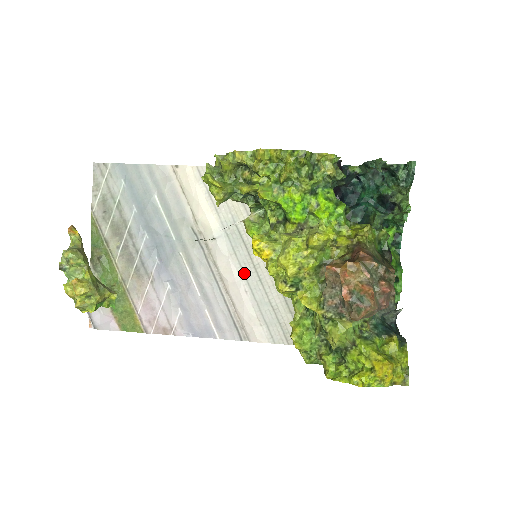
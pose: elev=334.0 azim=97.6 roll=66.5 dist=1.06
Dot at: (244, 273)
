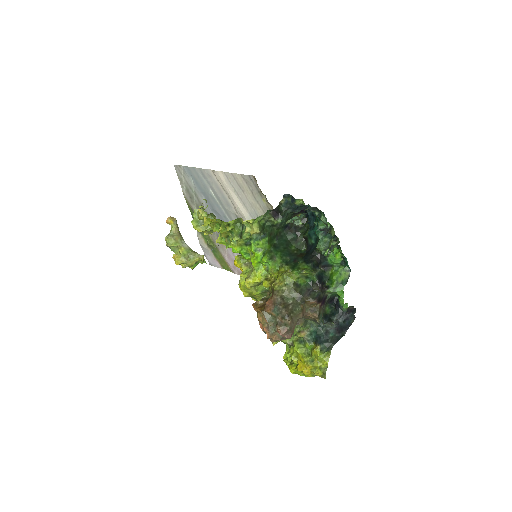
Dot at: occluded
